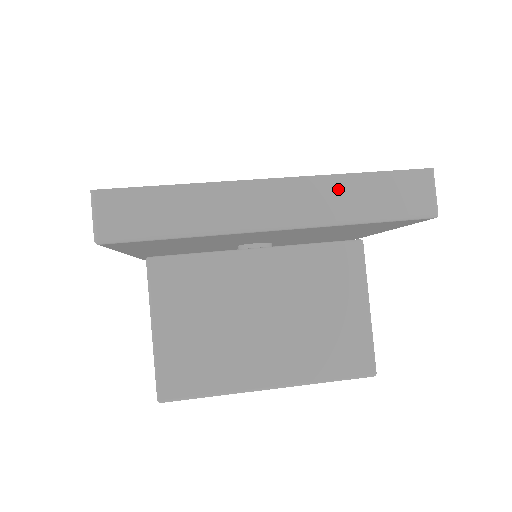
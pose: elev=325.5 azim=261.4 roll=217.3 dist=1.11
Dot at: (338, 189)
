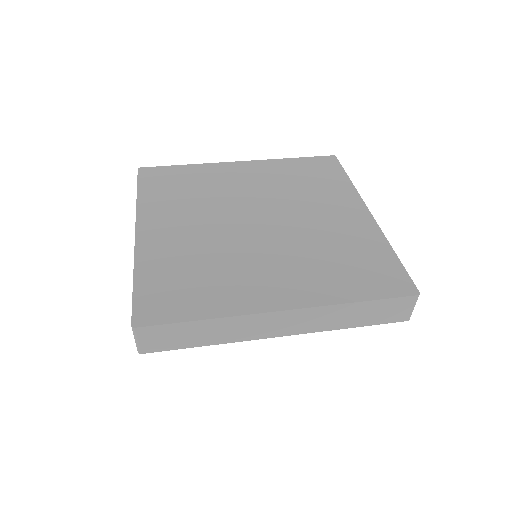
Dot at: (337, 313)
